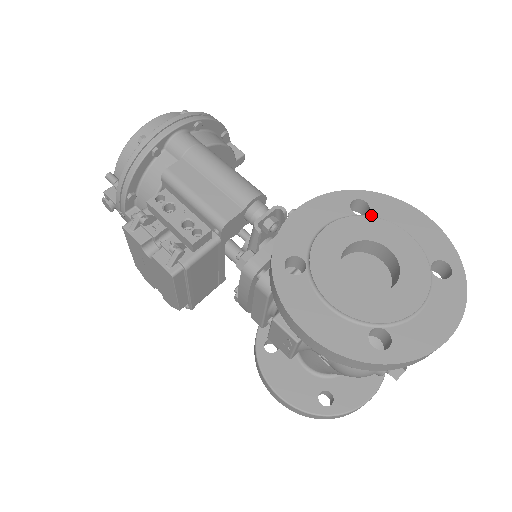
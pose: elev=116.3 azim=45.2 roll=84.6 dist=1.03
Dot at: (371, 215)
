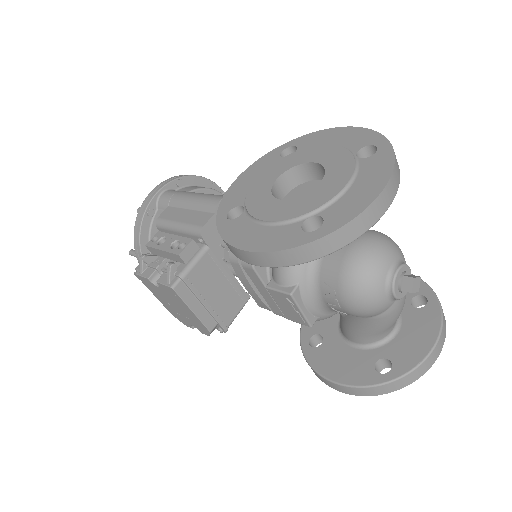
Dot at: (298, 151)
